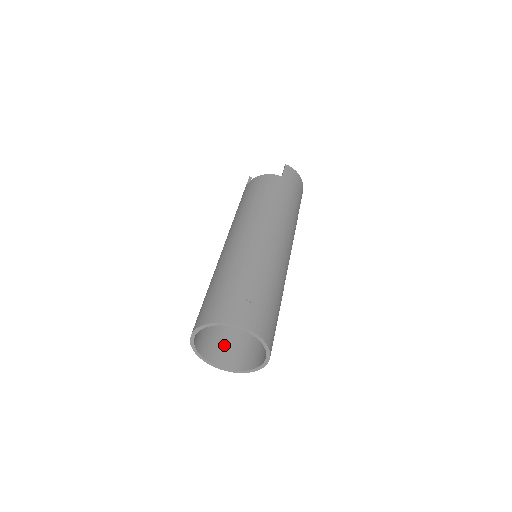
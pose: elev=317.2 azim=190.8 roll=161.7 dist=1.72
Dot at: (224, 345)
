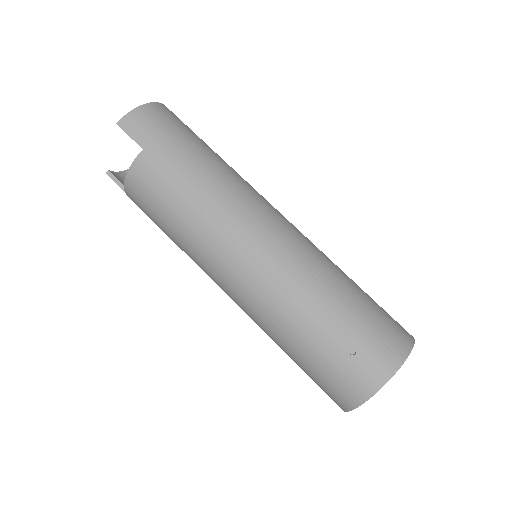
Dot at: occluded
